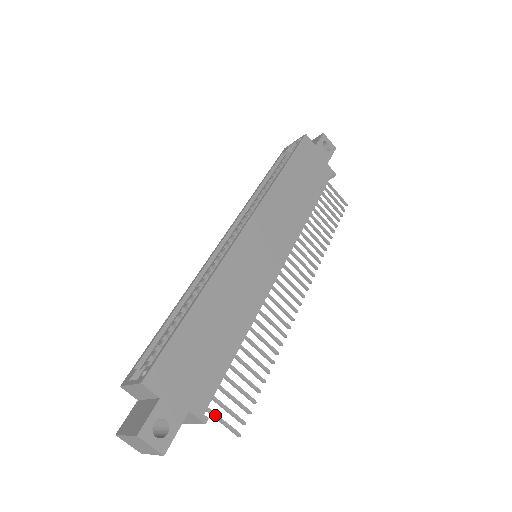
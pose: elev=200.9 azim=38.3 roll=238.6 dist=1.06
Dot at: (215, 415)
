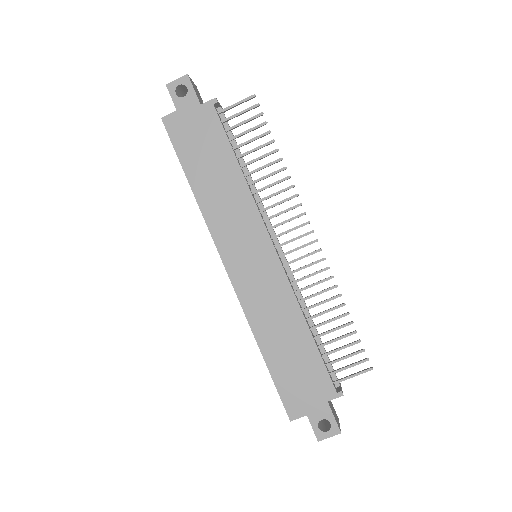
Dot at: (345, 379)
